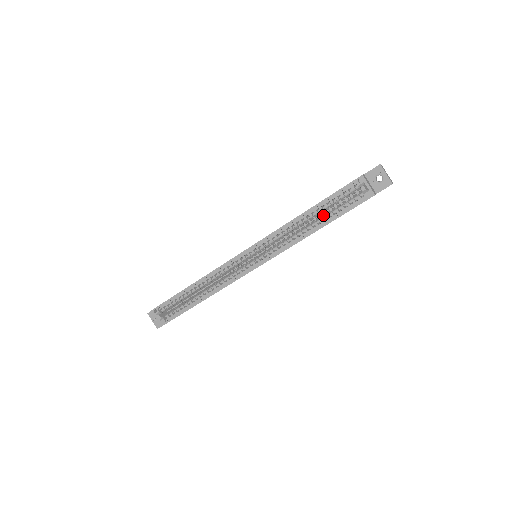
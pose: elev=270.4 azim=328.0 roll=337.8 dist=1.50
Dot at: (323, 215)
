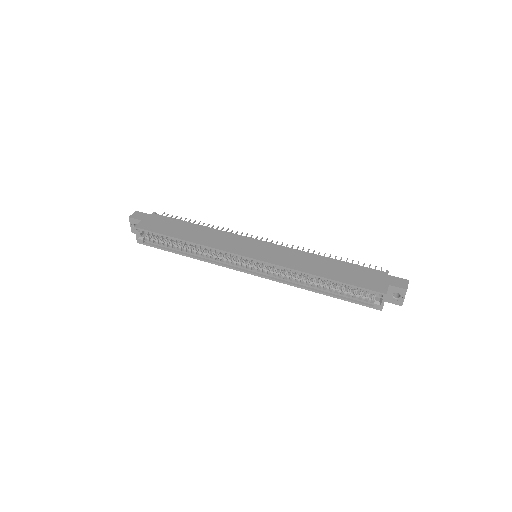
Dot at: (333, 285)
